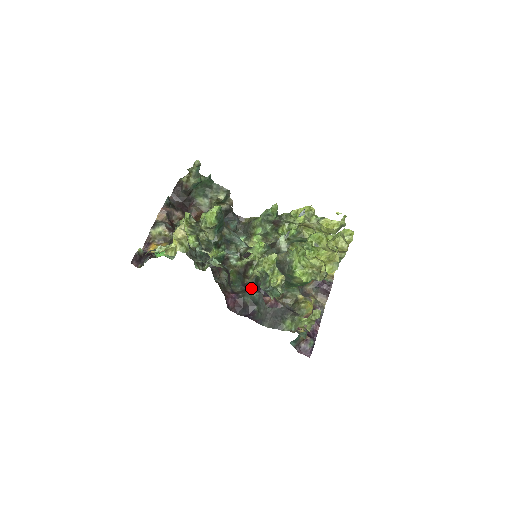
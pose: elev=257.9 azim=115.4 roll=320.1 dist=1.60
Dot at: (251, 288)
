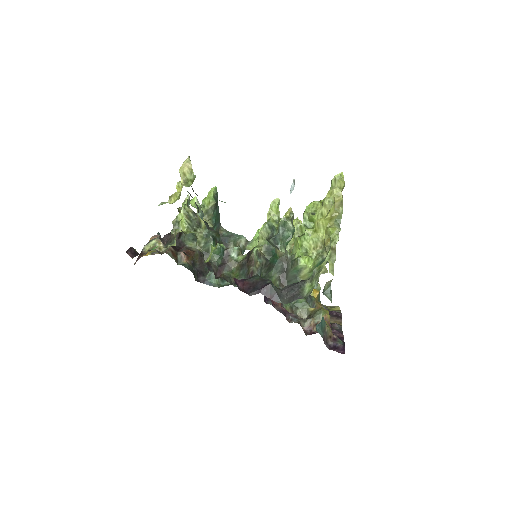
Dot at: occluded
